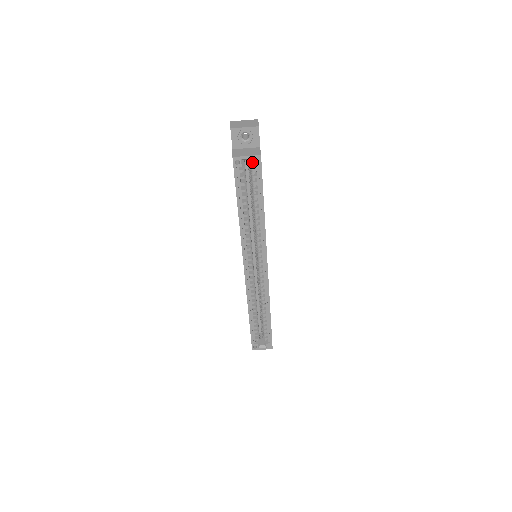
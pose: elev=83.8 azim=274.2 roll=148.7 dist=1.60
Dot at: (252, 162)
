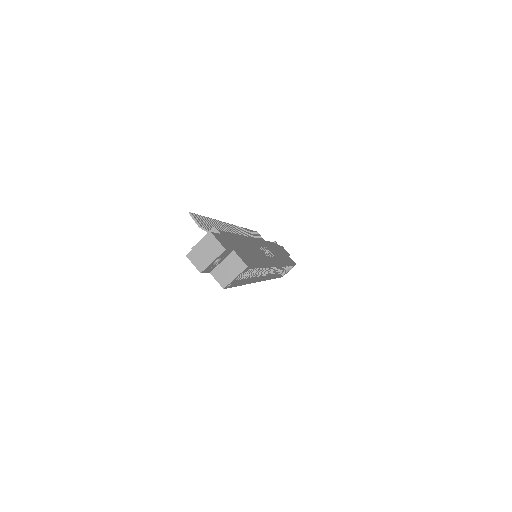
Dot at: occluded
